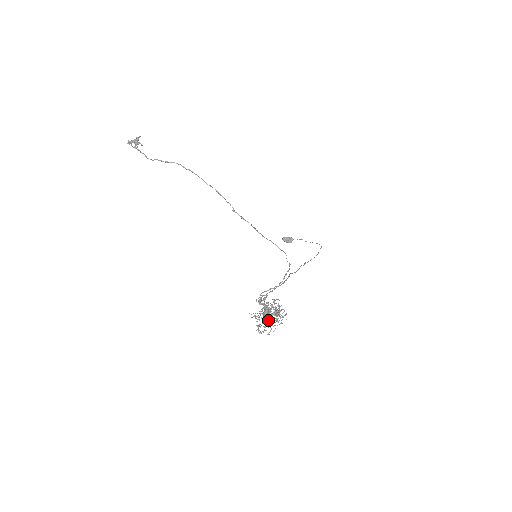
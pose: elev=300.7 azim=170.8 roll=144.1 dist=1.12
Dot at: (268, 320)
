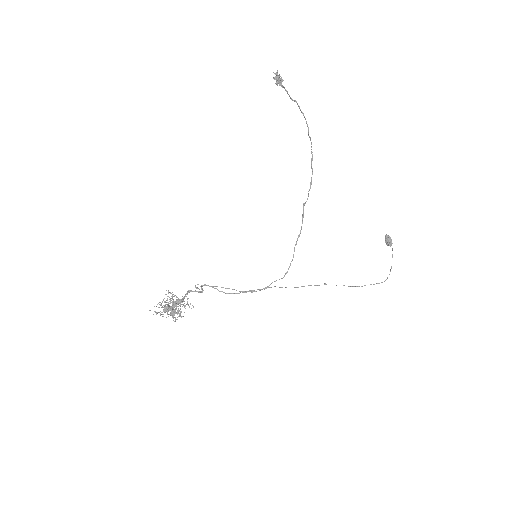
Dot at: (163, 310)
